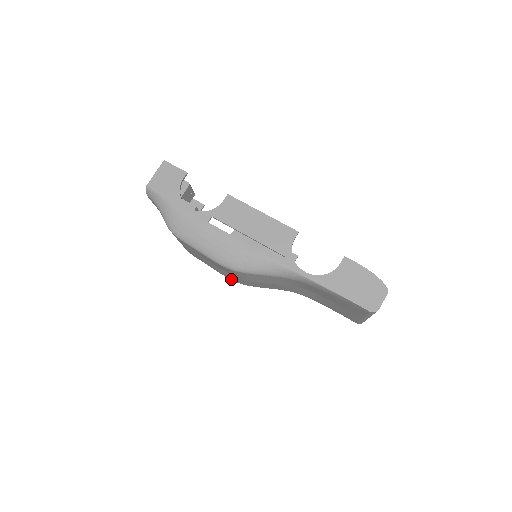
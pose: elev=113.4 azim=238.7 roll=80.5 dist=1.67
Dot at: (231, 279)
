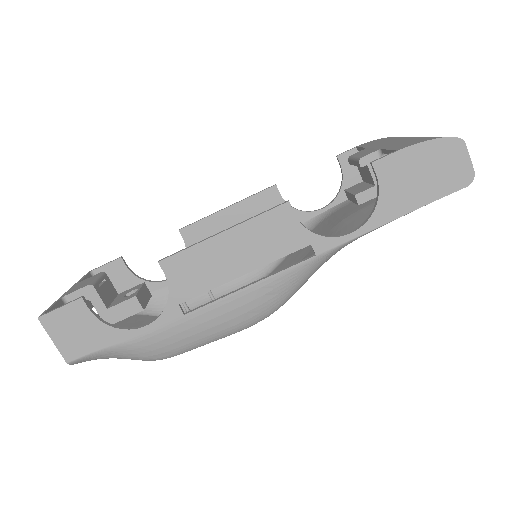
Dot at: occluded
